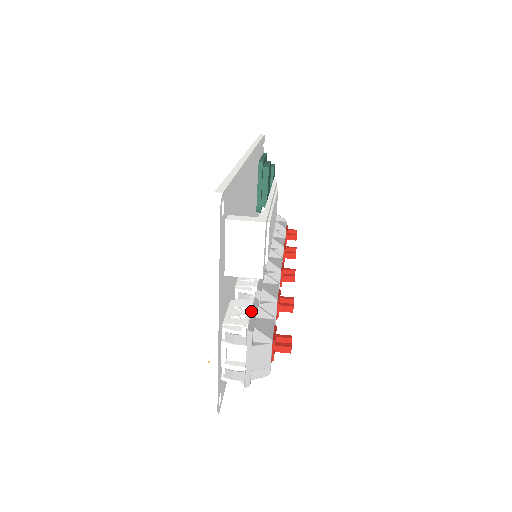
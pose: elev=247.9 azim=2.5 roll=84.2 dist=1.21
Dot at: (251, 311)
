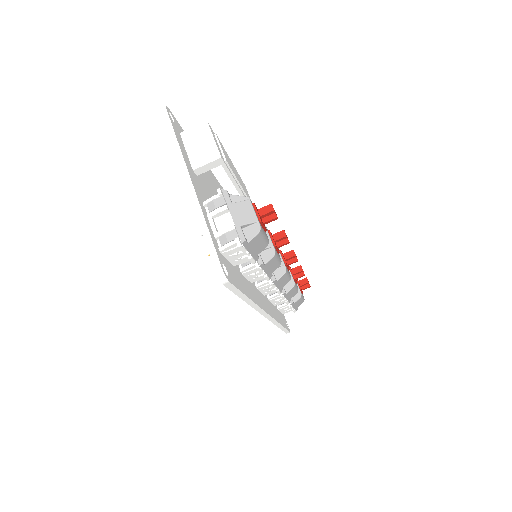
Dot at: occluded
